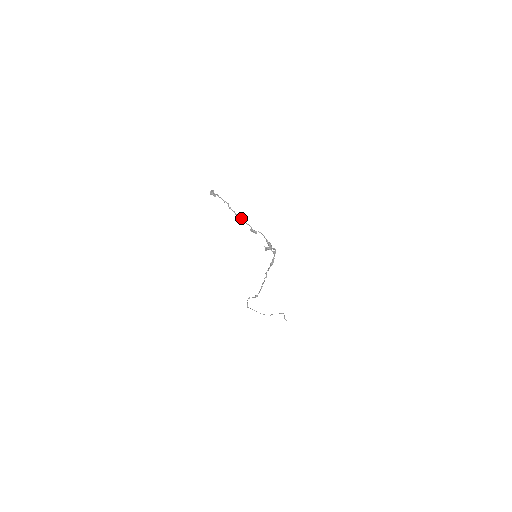
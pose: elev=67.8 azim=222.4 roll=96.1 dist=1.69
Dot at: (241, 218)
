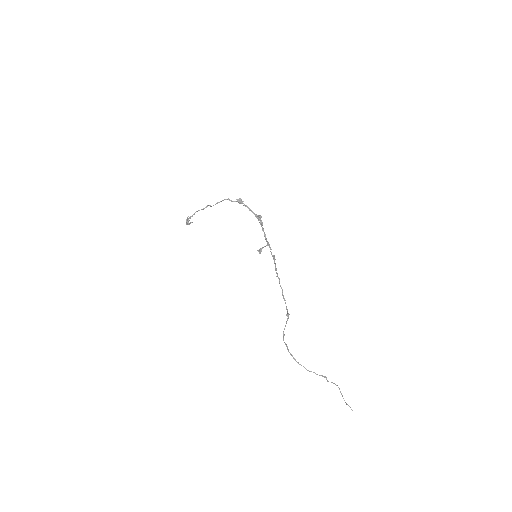
Dot at: (224, 199)
